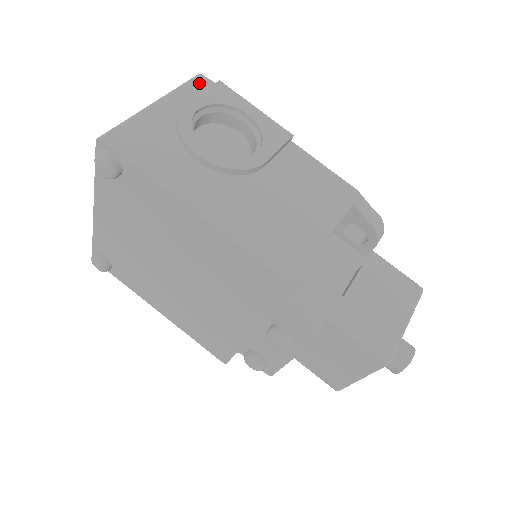
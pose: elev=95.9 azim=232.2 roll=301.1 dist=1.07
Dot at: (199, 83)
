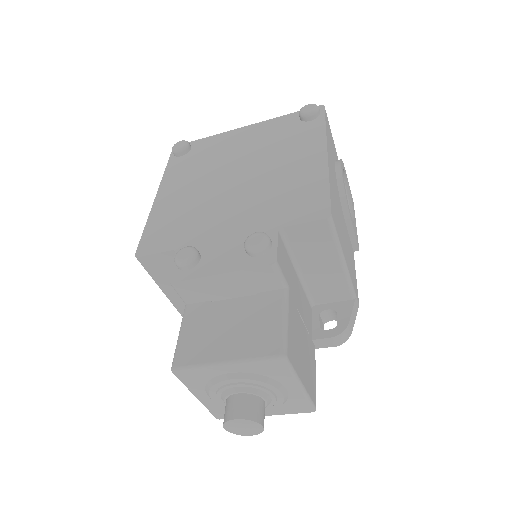
Dot at: occluded
